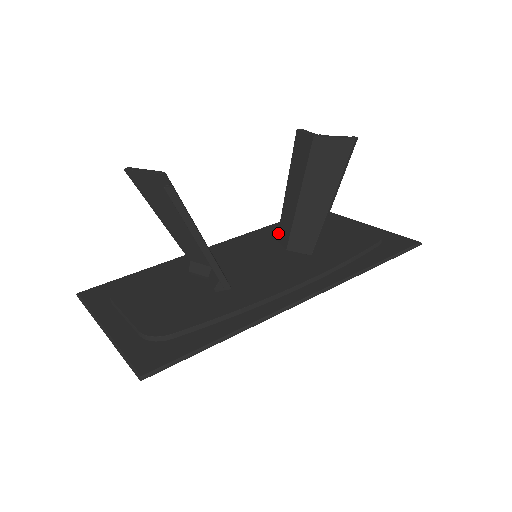
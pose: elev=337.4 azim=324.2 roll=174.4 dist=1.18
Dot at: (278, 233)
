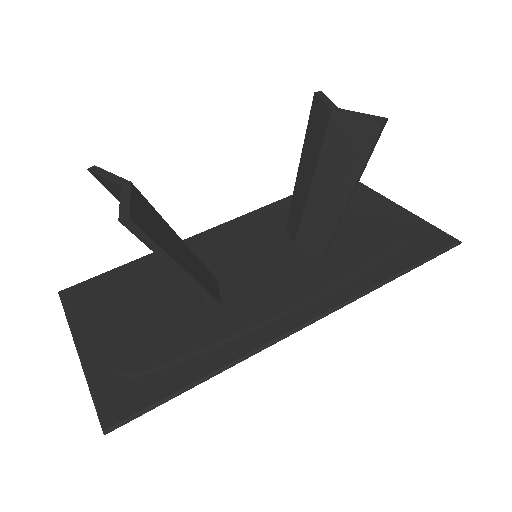
Dot at: occluded
